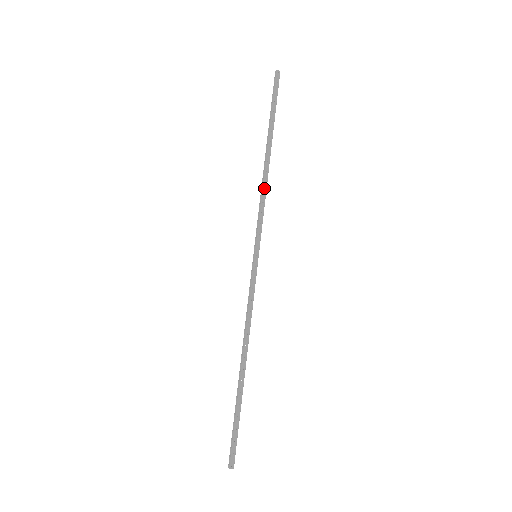
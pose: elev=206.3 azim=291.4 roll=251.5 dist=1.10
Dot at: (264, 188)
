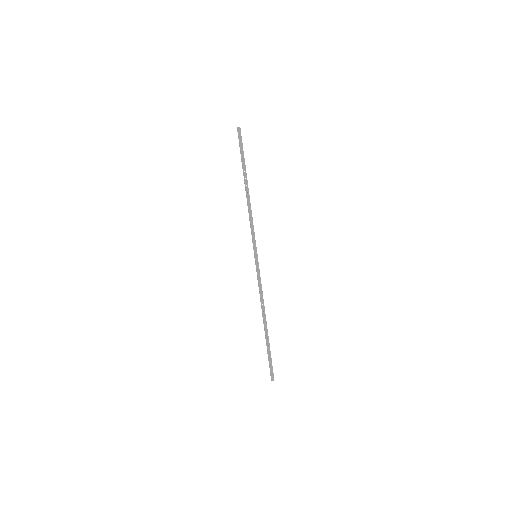
Dot at: (250, 211)
